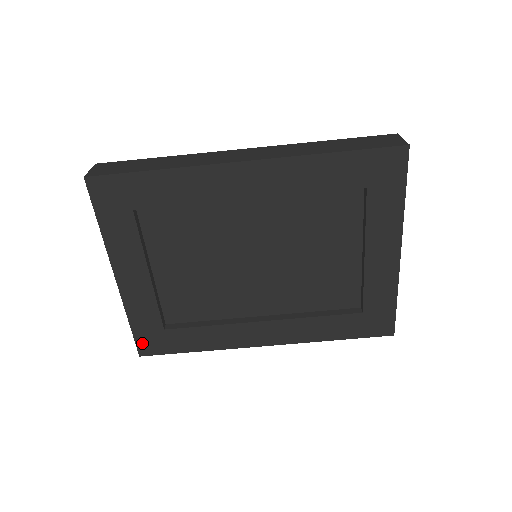
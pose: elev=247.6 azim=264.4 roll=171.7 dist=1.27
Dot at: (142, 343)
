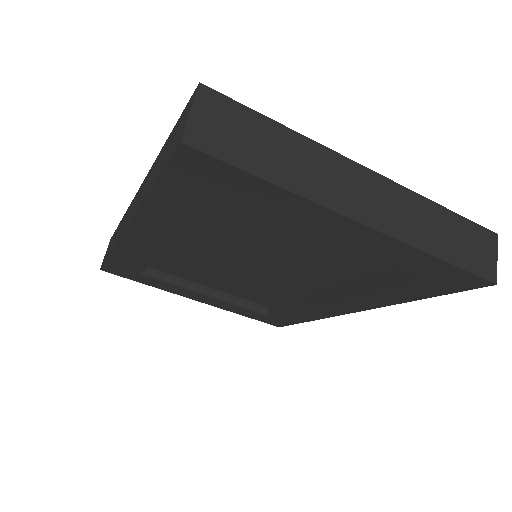
Dot at: (268, 322)
